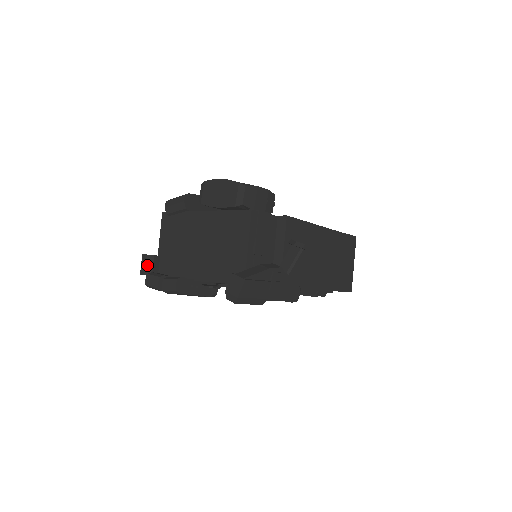
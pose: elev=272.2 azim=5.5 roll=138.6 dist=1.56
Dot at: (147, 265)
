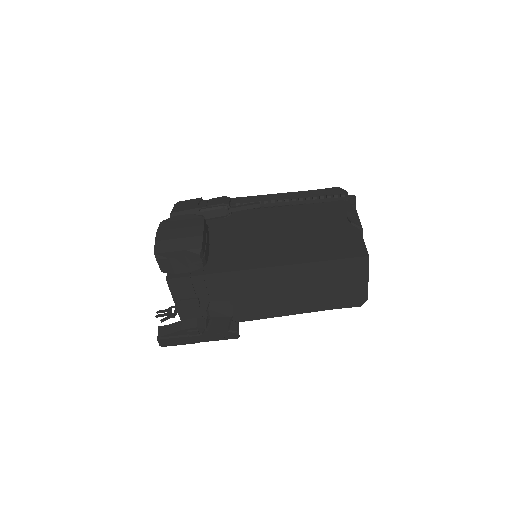
Dot at: occluded
